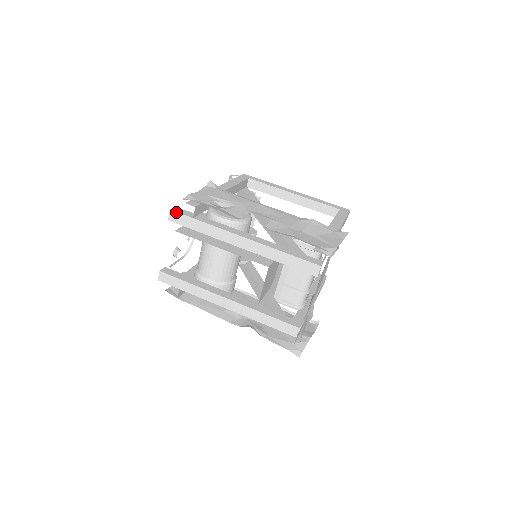
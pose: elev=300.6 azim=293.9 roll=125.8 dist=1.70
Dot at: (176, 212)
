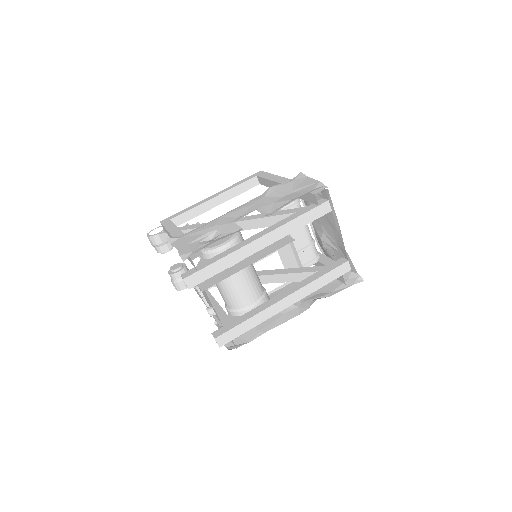
Dot at: (191, 275)
